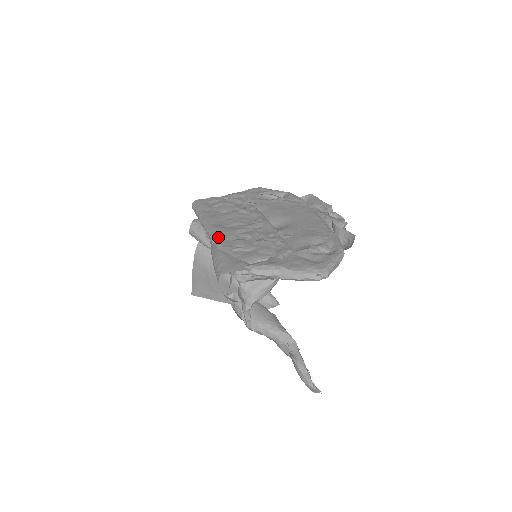
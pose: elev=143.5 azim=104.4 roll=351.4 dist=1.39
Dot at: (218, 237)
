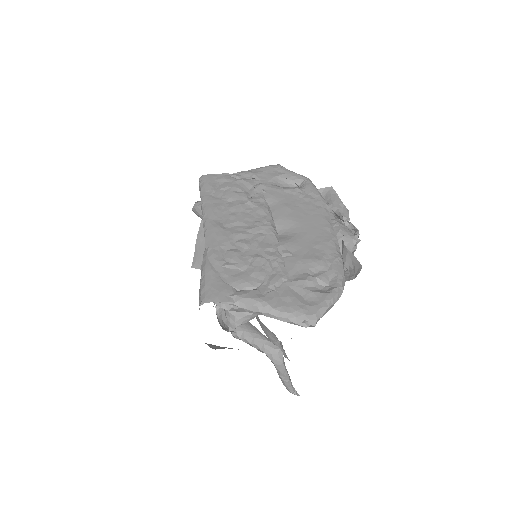
Dot at: (213, 243)
